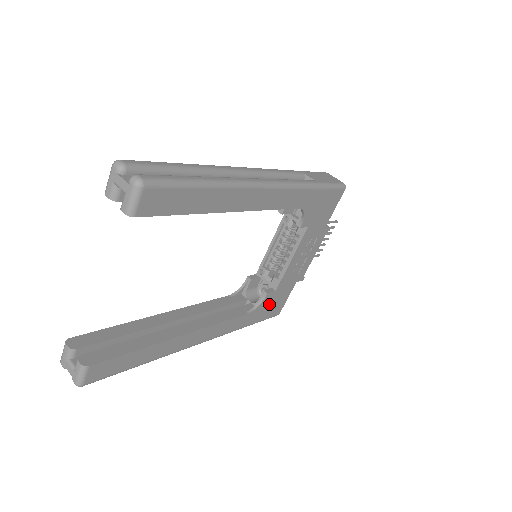
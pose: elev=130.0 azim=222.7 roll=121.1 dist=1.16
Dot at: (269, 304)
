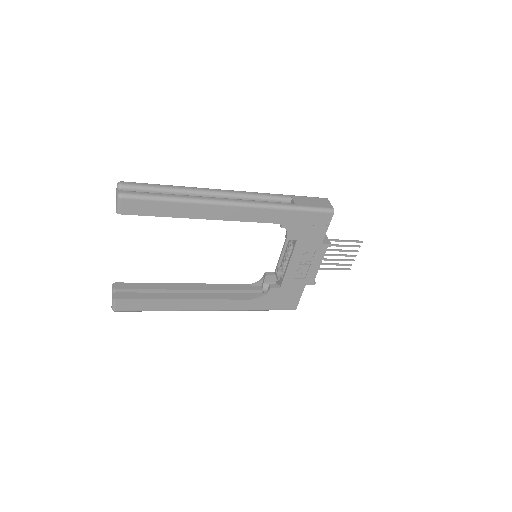
Dot at: (278, 297)
